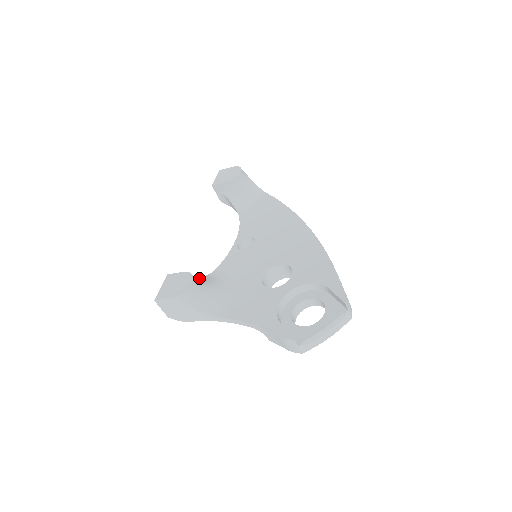
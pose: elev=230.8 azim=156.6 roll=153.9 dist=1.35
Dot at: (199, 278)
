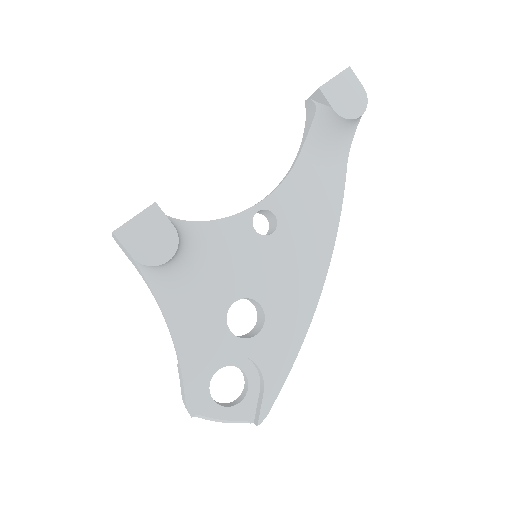
Dot at: (183, 235)
